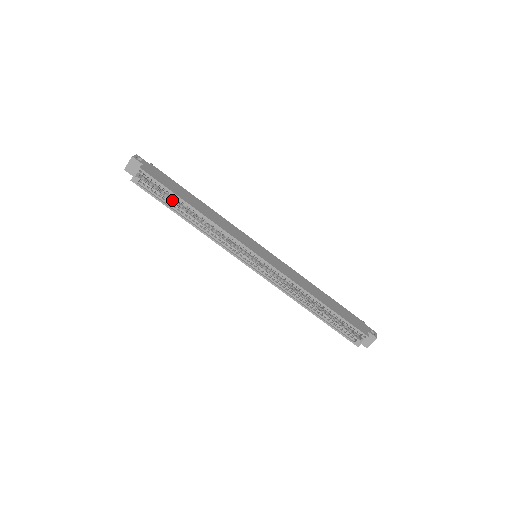
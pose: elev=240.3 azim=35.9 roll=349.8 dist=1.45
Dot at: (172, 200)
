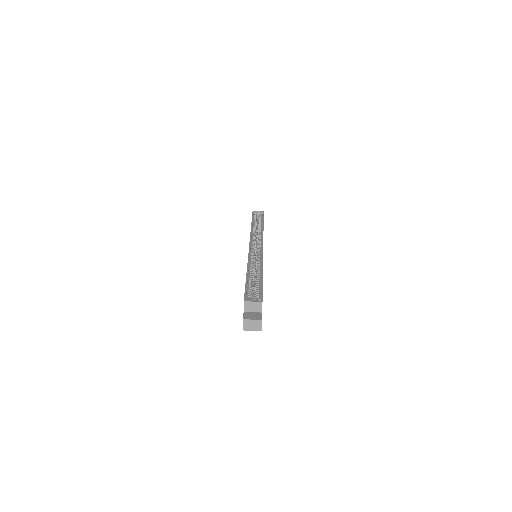
Dot at: occluded
